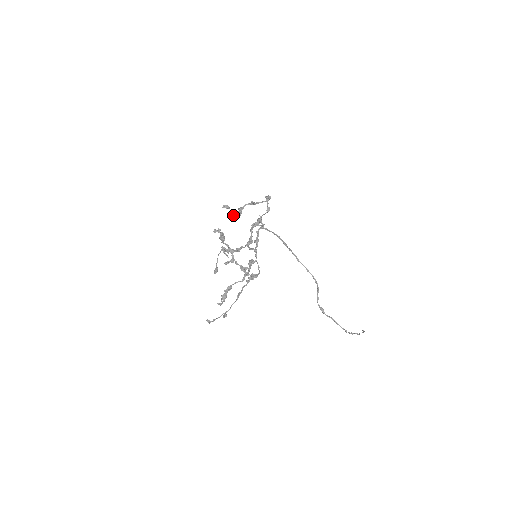
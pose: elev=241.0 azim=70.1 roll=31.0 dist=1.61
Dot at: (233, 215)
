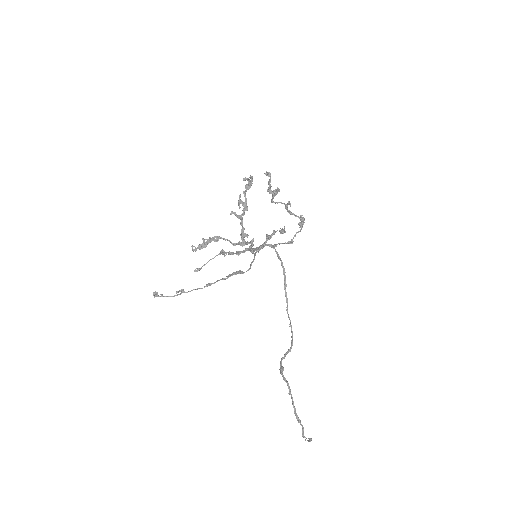
Dot at: (269, 186)
